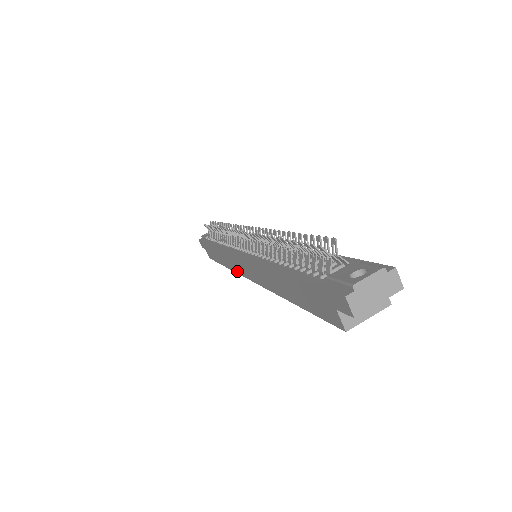
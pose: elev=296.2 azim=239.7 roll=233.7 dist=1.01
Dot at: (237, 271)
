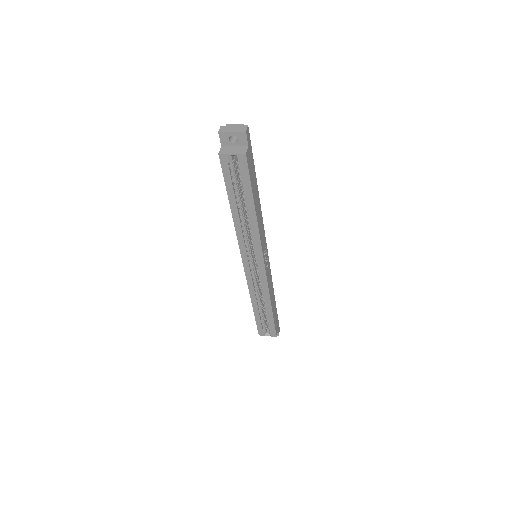
Dot at: (247, 279)
